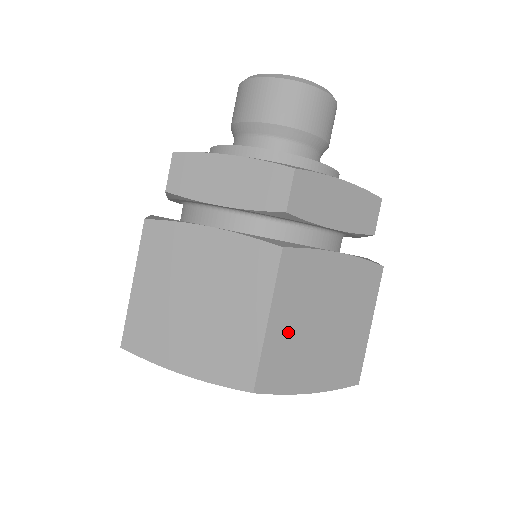
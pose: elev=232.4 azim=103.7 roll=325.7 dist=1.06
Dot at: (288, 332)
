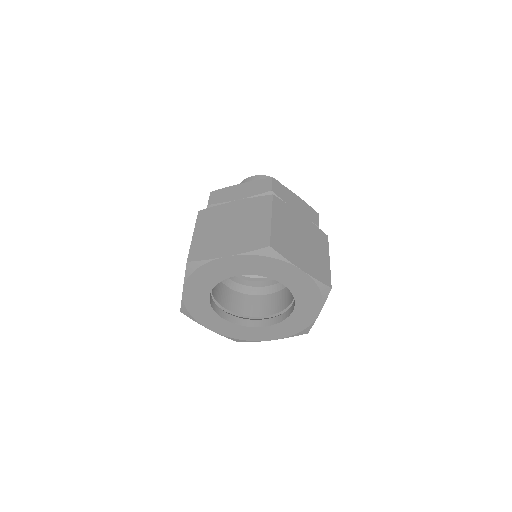
Dot at: (283, 231)
